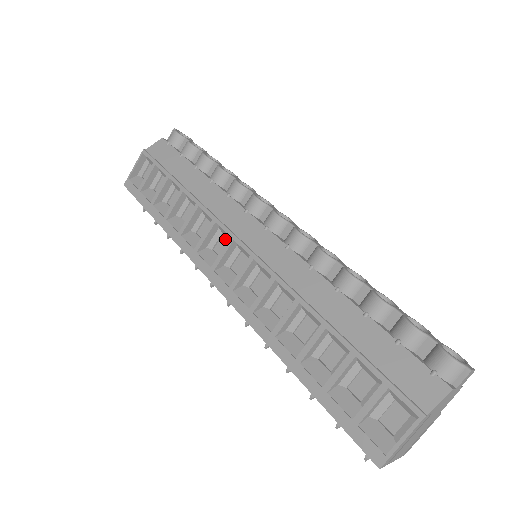
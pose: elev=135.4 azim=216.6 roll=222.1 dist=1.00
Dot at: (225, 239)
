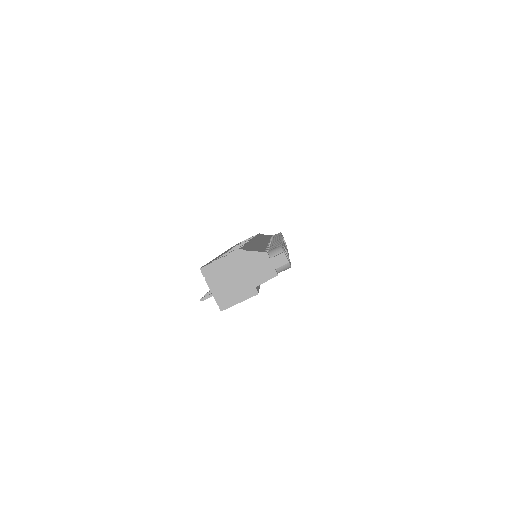
Dot at: occluded
